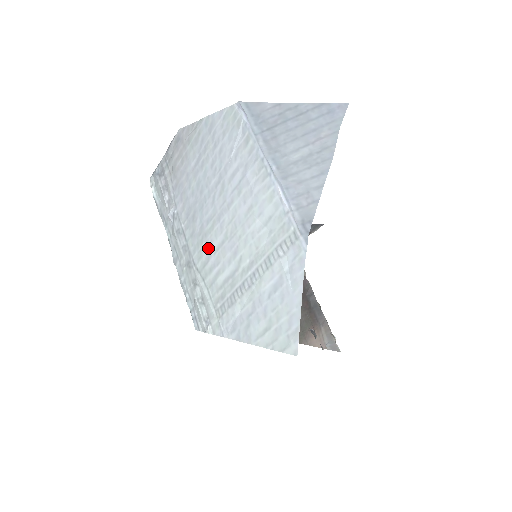
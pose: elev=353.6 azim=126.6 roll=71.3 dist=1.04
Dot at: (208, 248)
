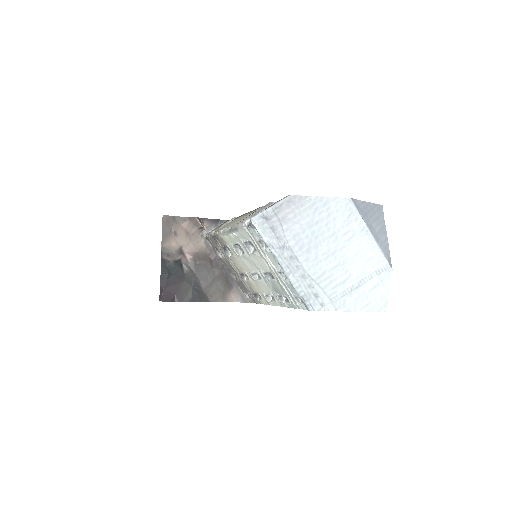
Dot at: (324, 268)
